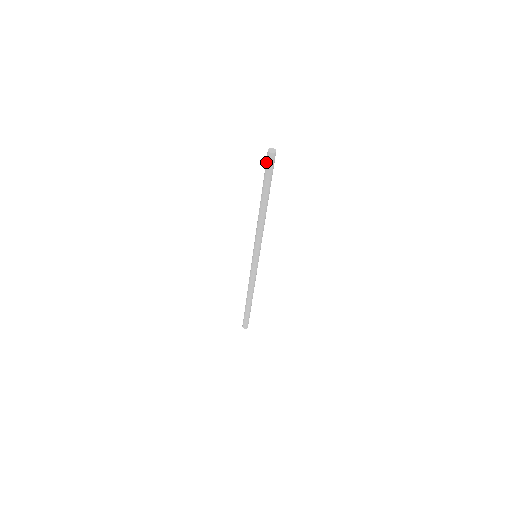
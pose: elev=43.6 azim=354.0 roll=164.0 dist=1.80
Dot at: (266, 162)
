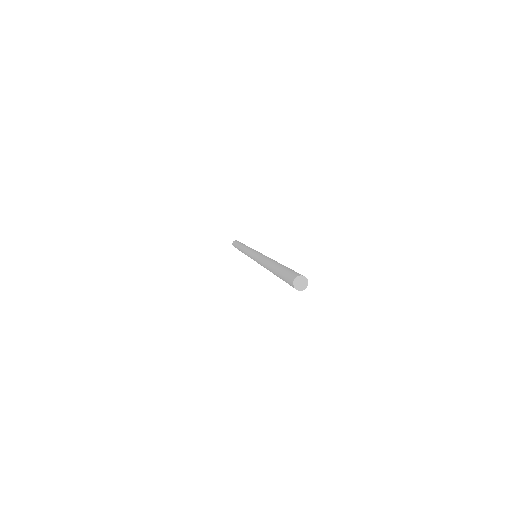
Dot at: (287, 278)
